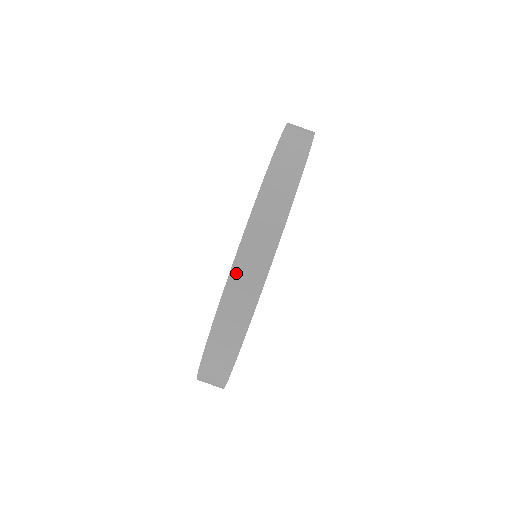
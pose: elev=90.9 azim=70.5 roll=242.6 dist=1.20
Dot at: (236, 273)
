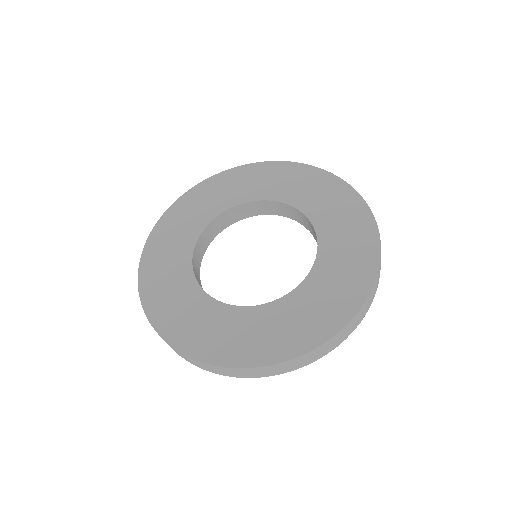
Dot at: (241, 370)
